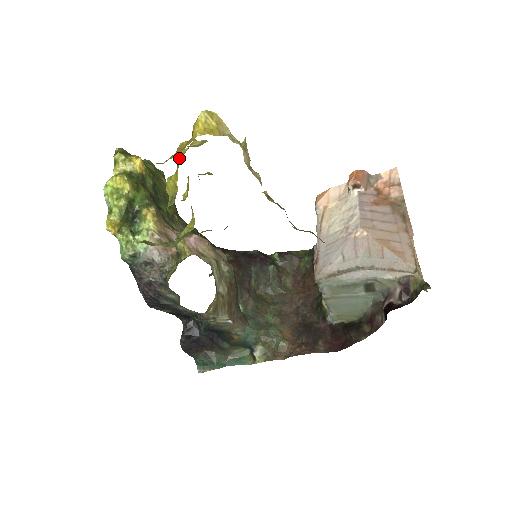
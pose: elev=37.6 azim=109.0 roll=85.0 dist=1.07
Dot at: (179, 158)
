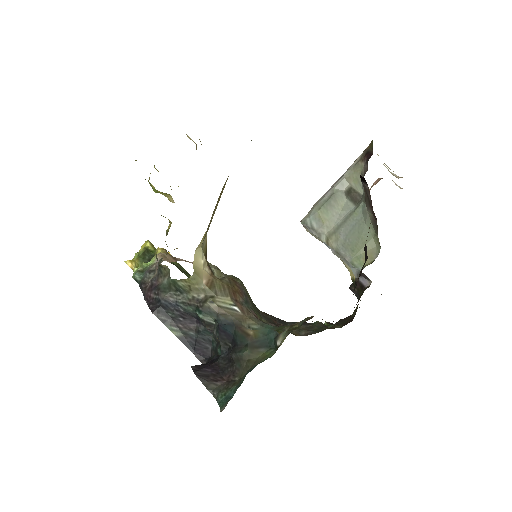
Dot at: occluded
